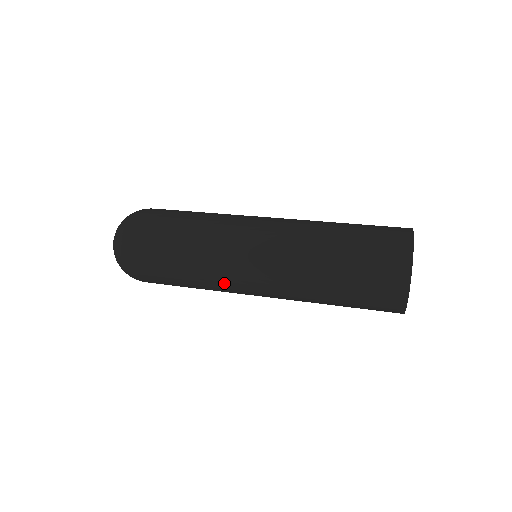
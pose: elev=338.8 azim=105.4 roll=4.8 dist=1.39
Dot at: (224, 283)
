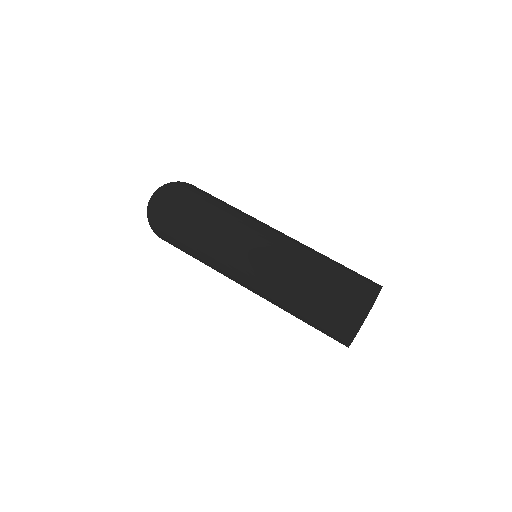
Dot at: occluded
